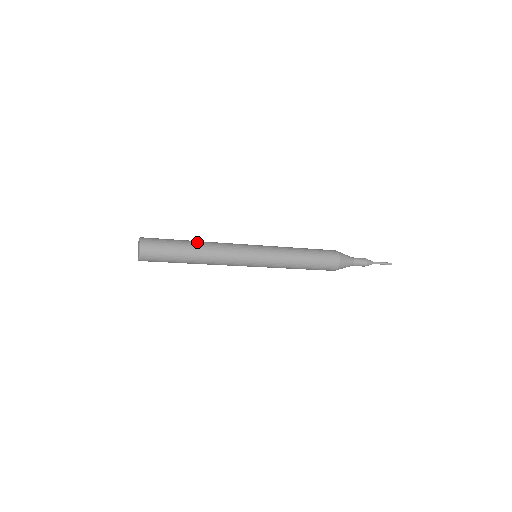
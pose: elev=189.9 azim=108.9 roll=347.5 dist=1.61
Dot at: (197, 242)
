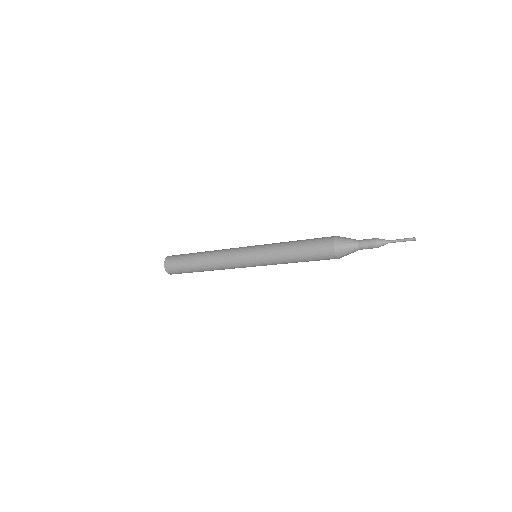
Dot at: (204, 252)
